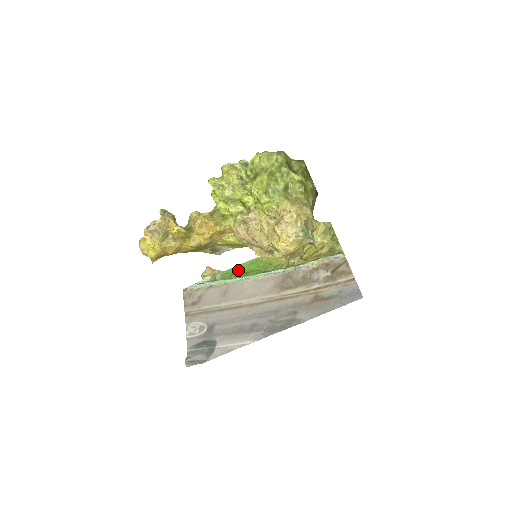
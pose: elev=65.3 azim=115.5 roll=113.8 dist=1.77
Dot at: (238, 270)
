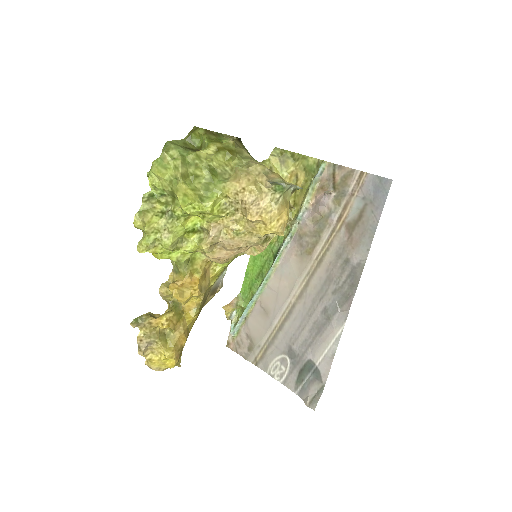
Dot at: (250, 279)
